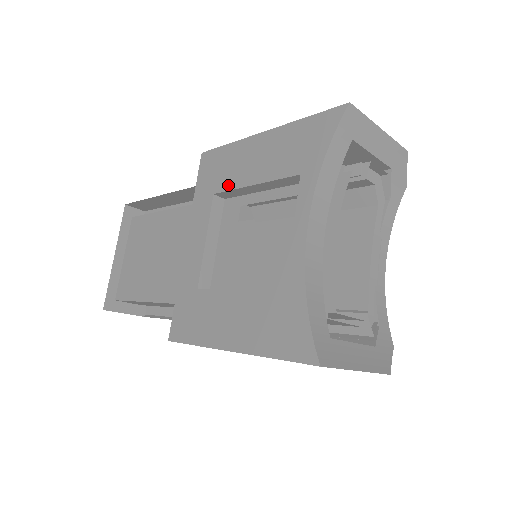
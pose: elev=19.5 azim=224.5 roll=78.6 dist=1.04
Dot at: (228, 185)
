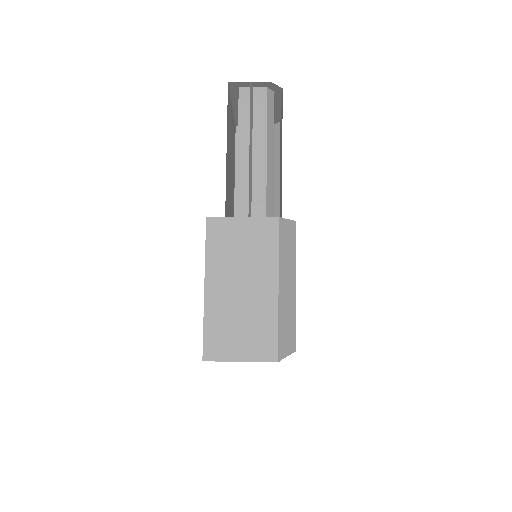
Dot at: occluded
